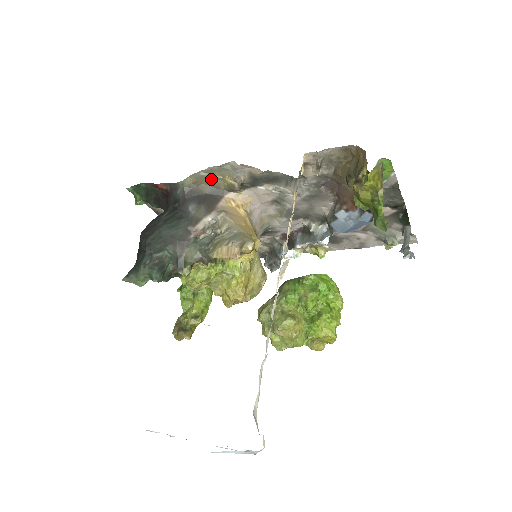
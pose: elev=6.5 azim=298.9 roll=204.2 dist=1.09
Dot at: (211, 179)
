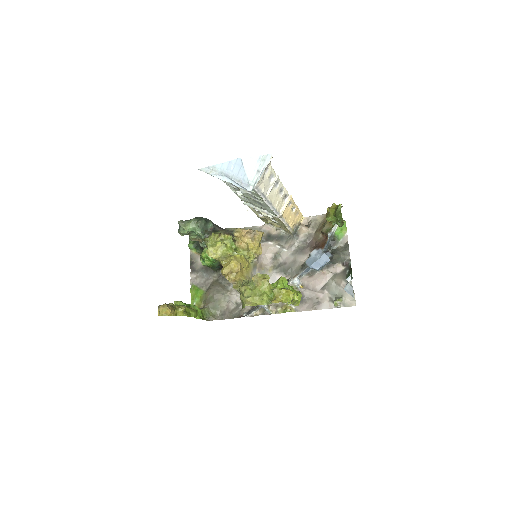
Dot at: occluded
